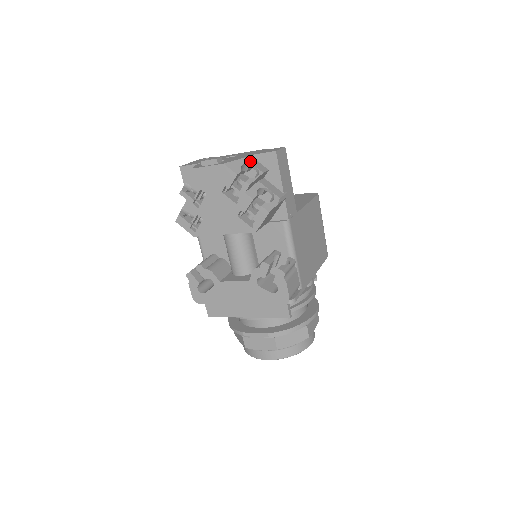
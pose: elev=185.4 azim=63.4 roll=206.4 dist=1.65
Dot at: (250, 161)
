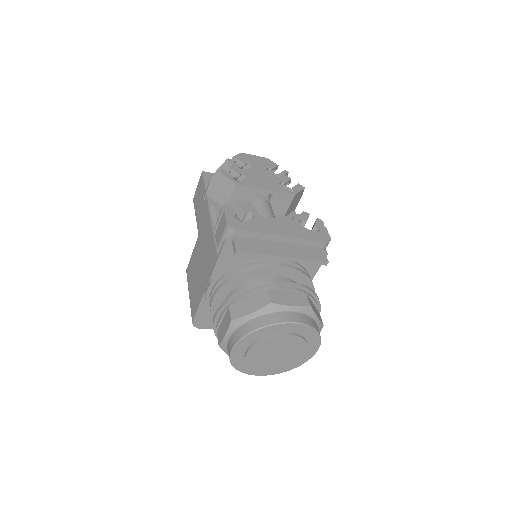
Dot at: occluded
